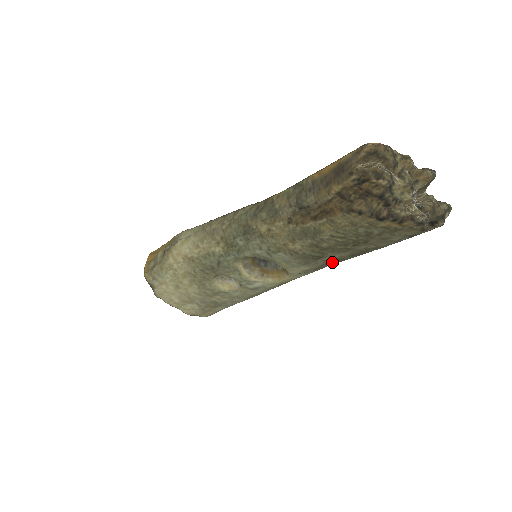
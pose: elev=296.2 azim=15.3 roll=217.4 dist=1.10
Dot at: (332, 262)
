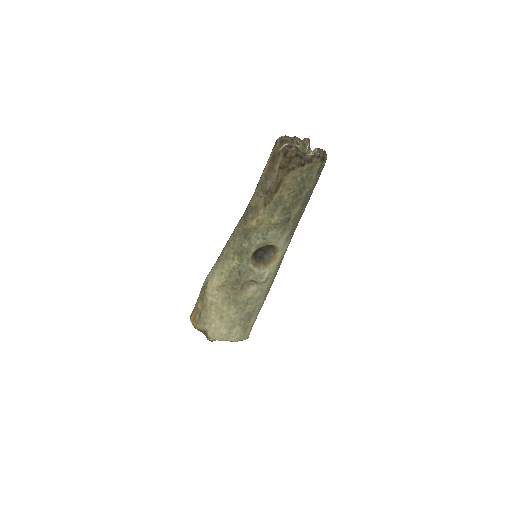
Dot at: (296, 220)
